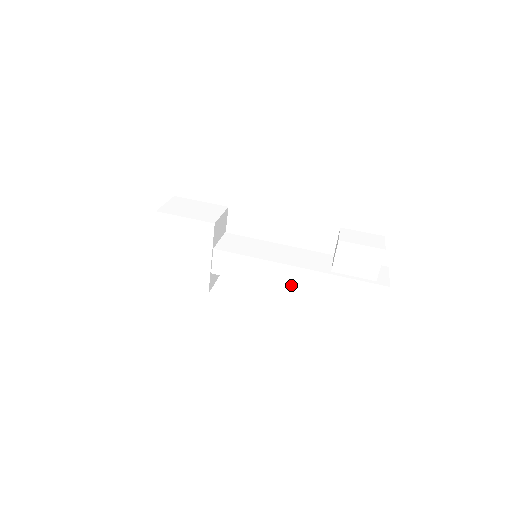
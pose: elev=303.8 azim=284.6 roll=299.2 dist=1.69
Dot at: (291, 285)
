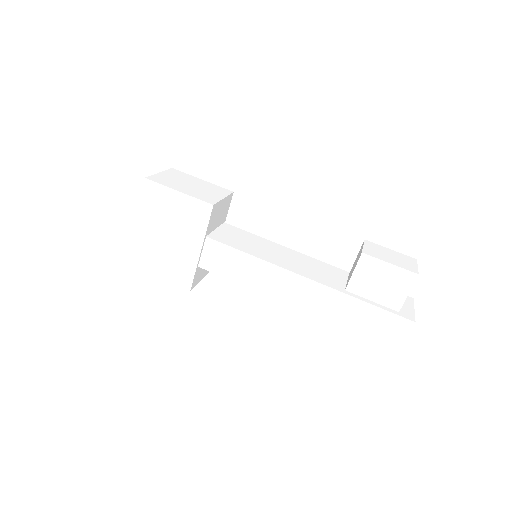
Dot at: (293, 298)
